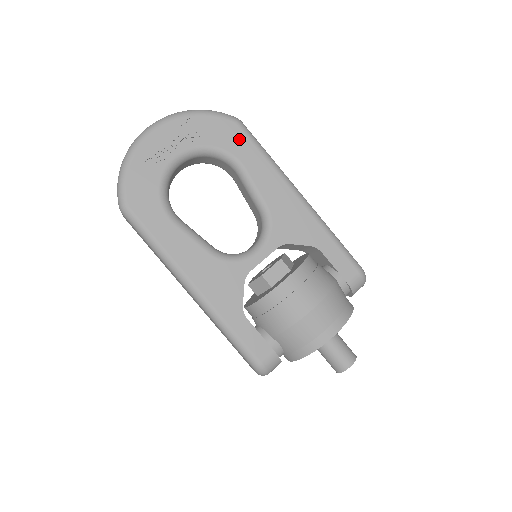
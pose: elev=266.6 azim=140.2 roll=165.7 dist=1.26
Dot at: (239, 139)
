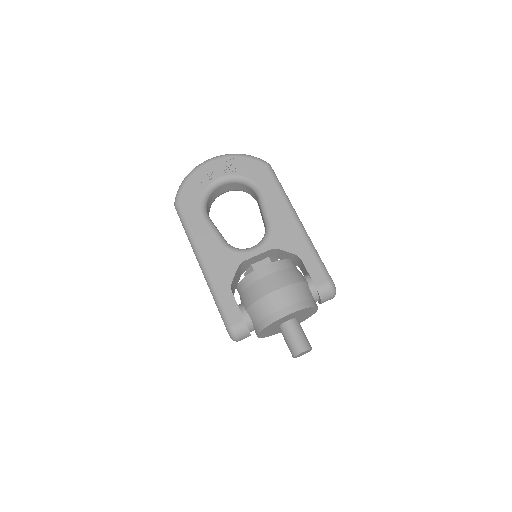
Dot at: (264, 175)
